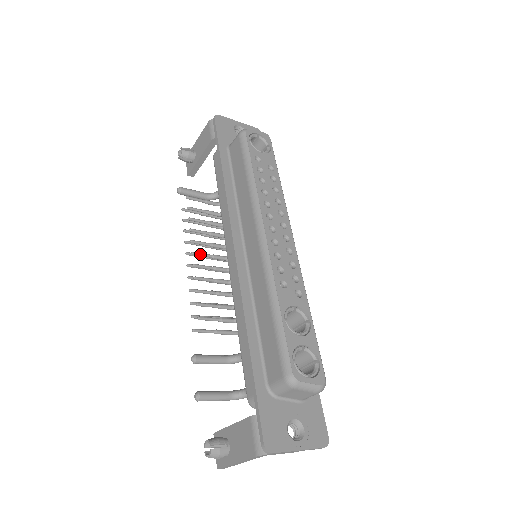
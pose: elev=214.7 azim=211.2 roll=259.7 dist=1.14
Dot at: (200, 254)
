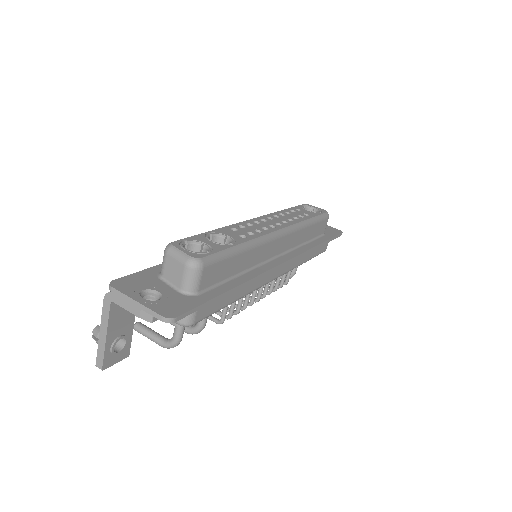
Dot at: occluded
